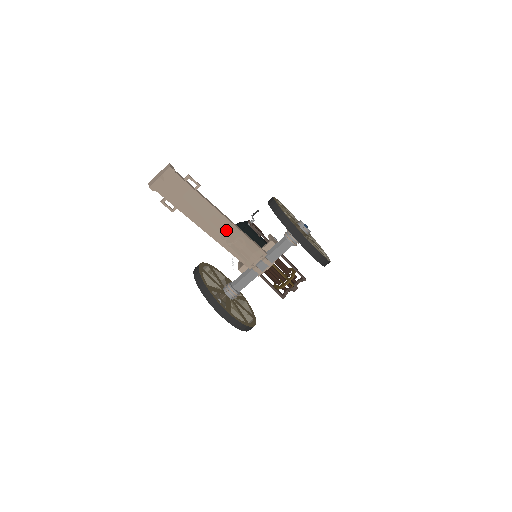
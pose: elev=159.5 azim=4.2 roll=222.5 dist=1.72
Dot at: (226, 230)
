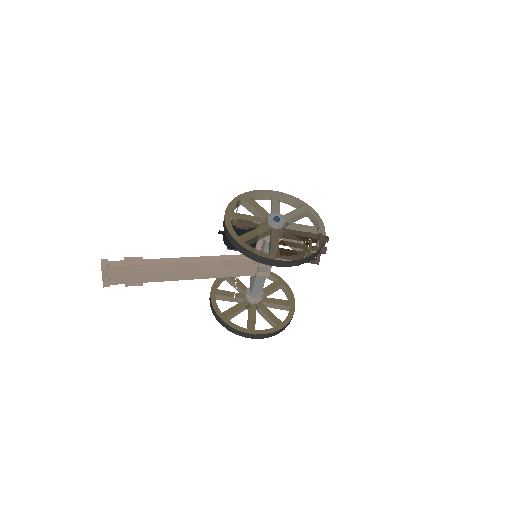
Dot at: (201, 268)
